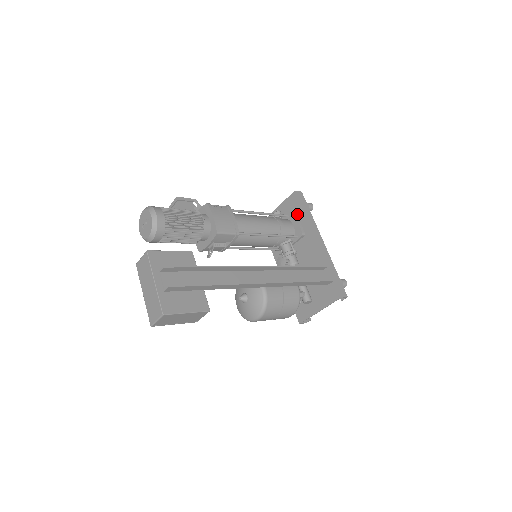
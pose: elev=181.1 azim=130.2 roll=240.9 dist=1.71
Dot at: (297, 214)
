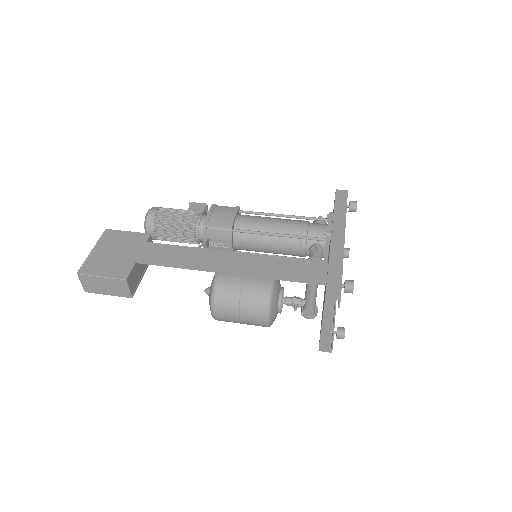
Dot at: occluded
